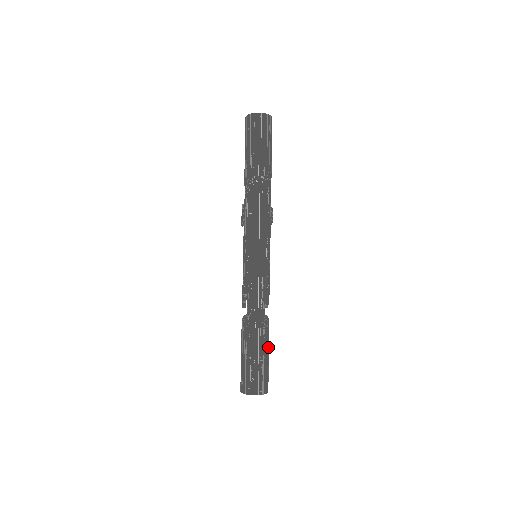
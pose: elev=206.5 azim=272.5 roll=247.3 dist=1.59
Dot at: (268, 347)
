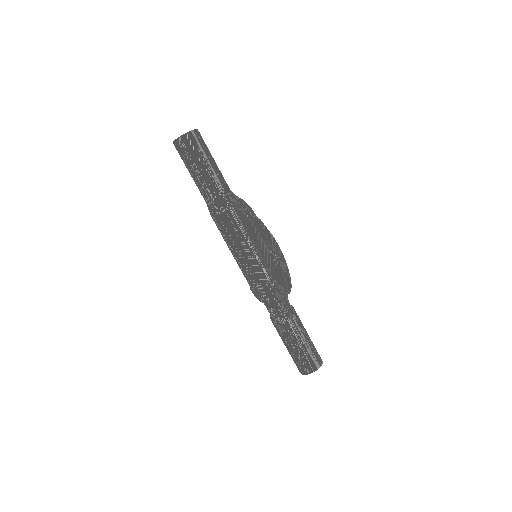
Dot at: (303, 331)
